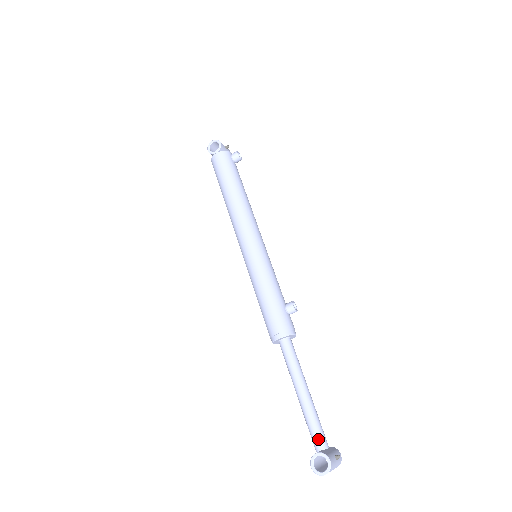
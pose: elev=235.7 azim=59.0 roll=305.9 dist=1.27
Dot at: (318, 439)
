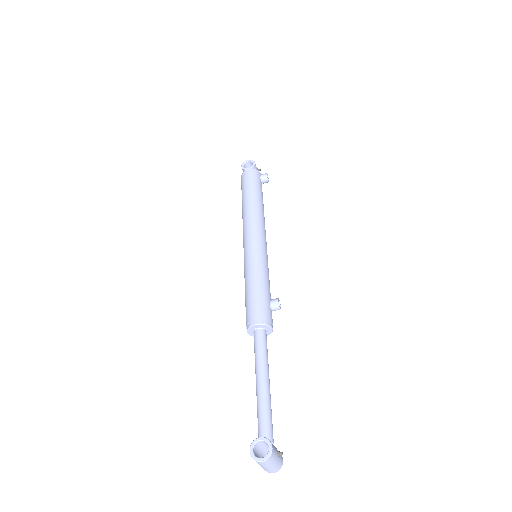
Dot at: (265, 429)
